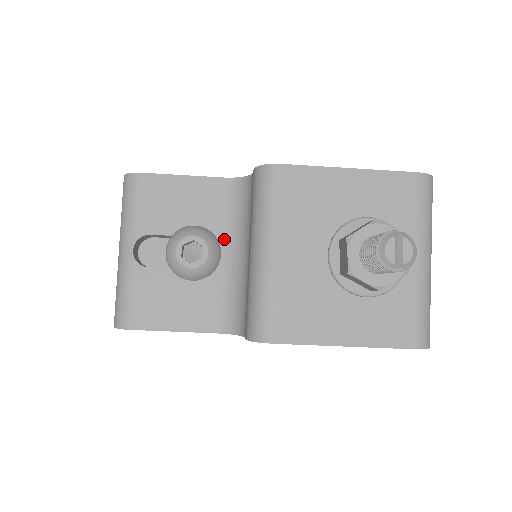
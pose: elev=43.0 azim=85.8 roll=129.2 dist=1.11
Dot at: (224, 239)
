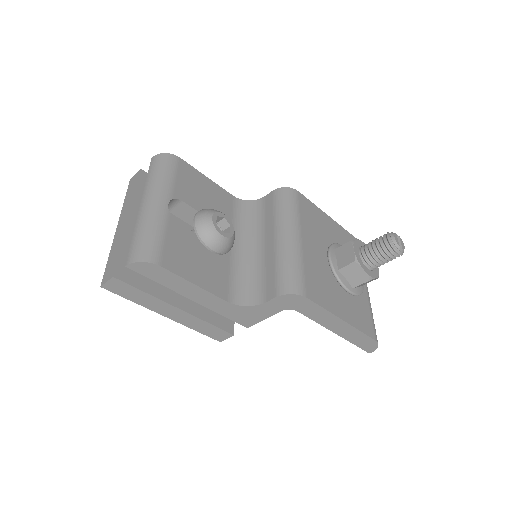
Dot at: occluded
